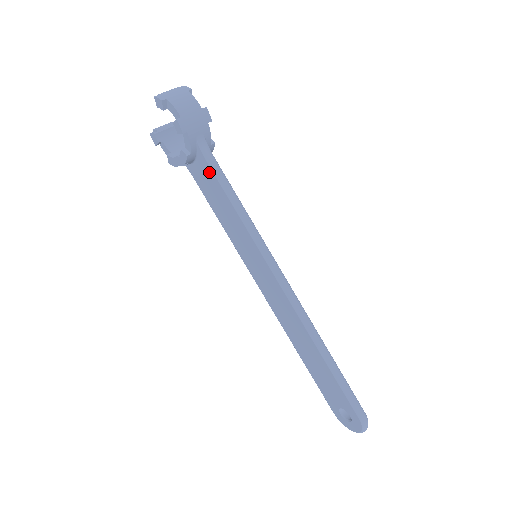
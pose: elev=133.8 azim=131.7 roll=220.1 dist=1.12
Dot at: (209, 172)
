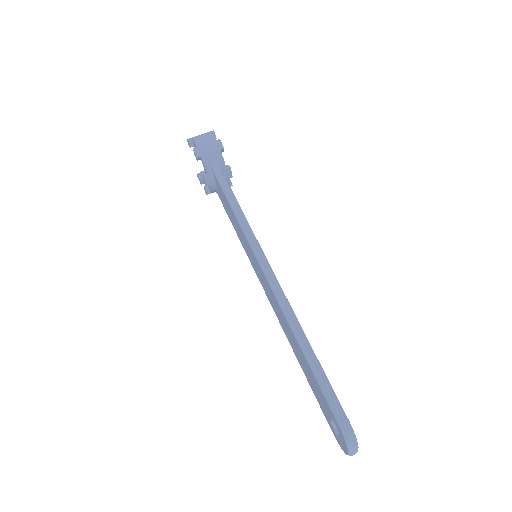
Dot at: (220, 187)
